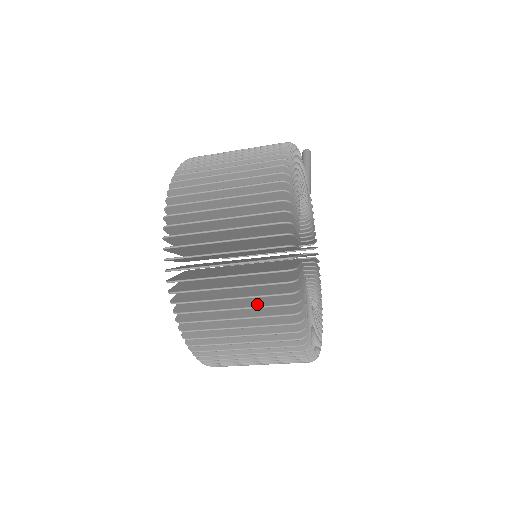
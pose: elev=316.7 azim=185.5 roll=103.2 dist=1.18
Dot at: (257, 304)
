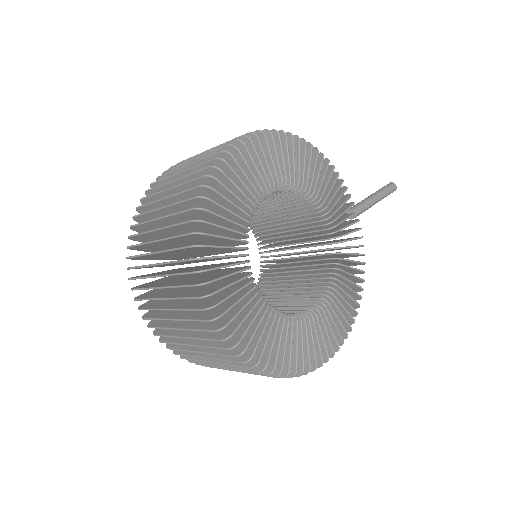
Dot at: (173, 261)
